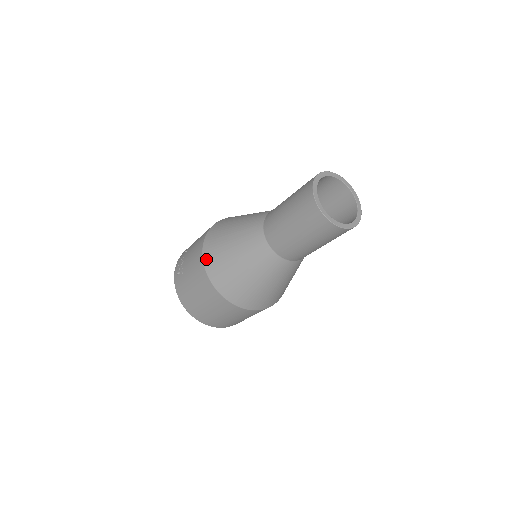
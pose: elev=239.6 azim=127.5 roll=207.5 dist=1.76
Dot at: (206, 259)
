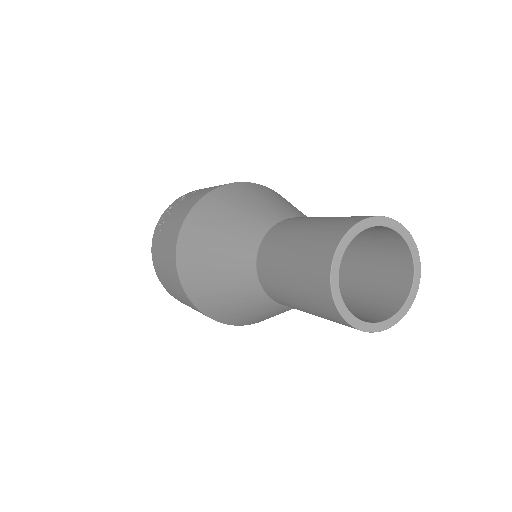
Dot at: (181, 238)
